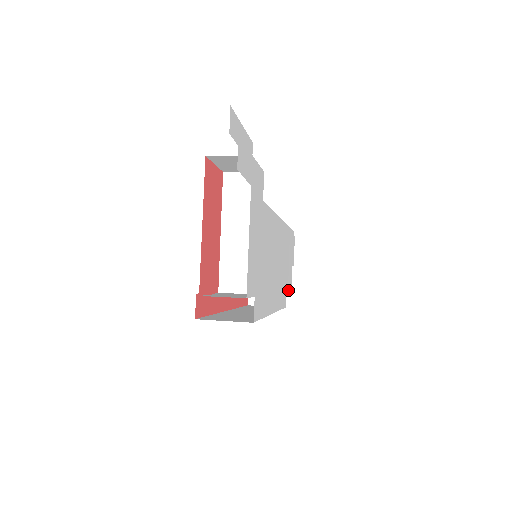
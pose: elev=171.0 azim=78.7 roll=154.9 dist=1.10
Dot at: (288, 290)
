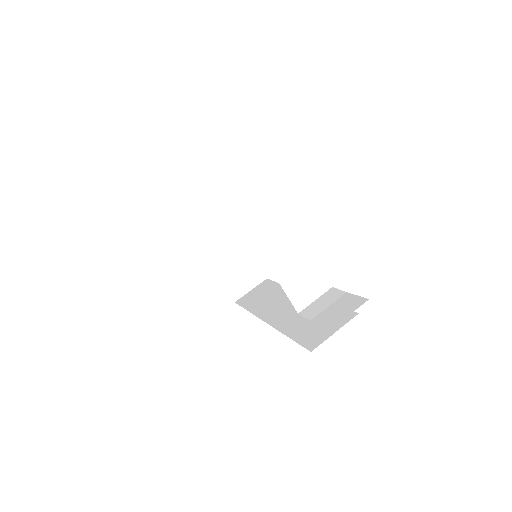
Dot at: occluded
